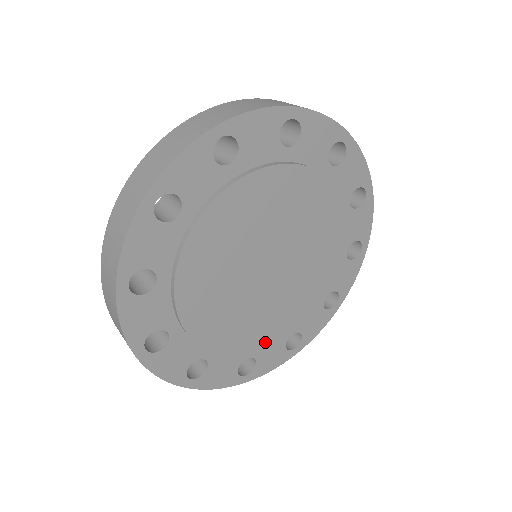
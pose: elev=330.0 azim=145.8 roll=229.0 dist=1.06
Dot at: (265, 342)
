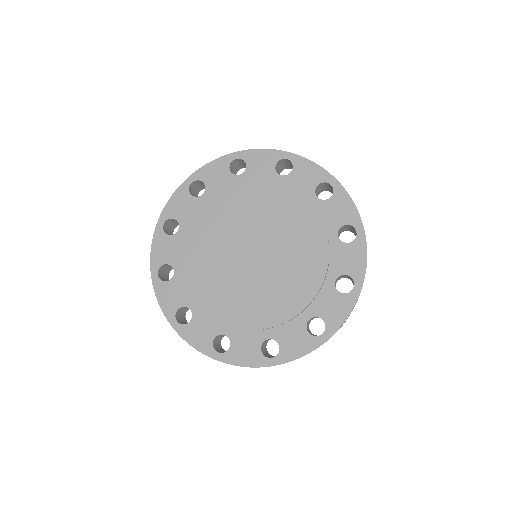
Dot at: (239, 324)
